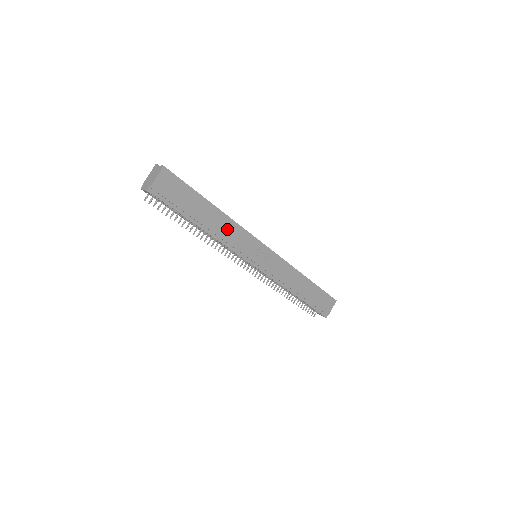
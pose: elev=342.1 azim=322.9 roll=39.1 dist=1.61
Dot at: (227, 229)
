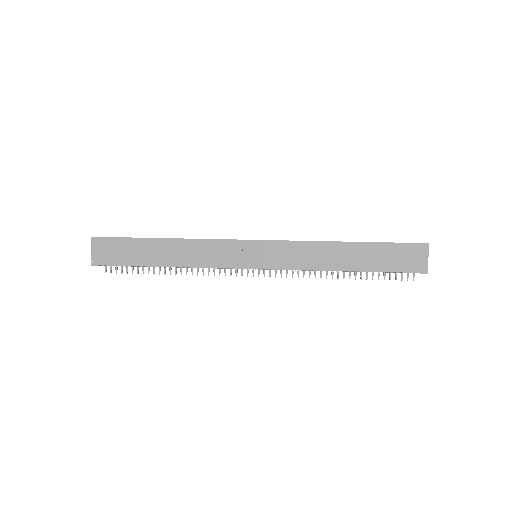
Dot at: (192, 251)
